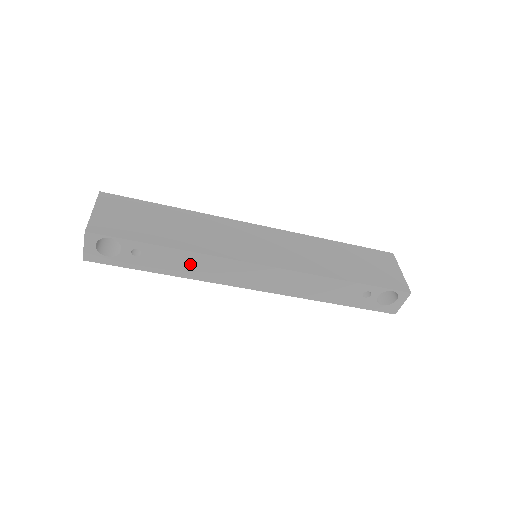
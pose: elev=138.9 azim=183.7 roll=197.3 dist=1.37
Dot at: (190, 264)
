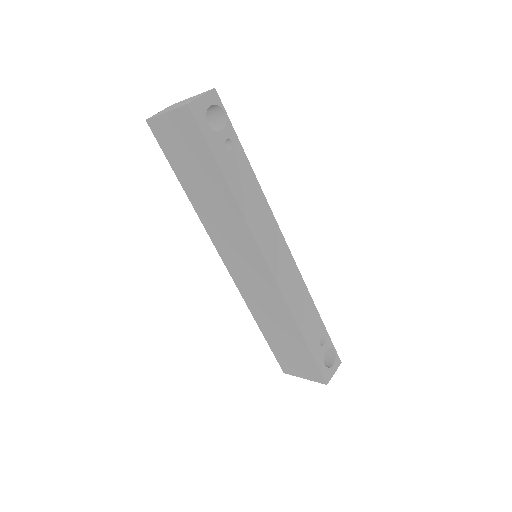
Dot at: (251, 196)
